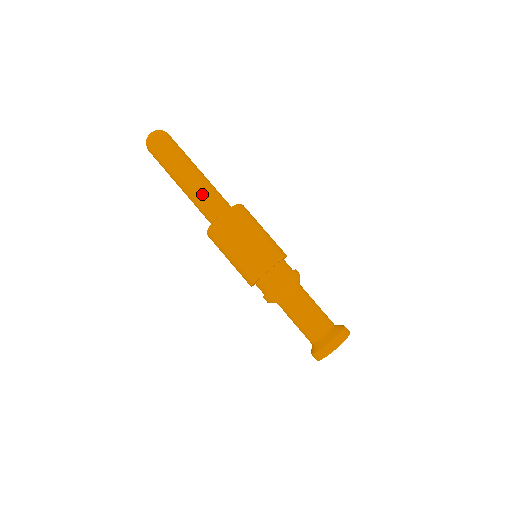
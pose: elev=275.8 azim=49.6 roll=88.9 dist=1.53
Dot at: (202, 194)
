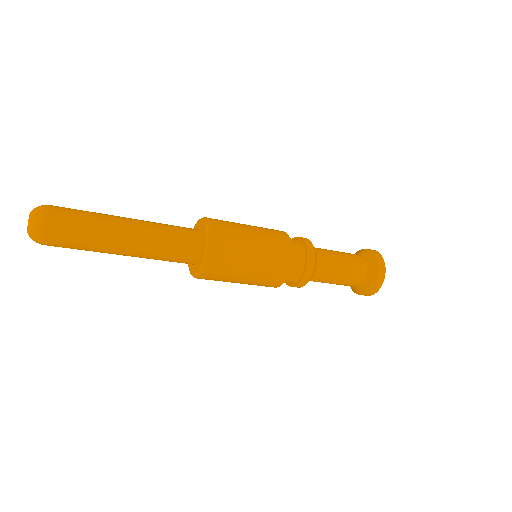
Dot at: (163, 237)
